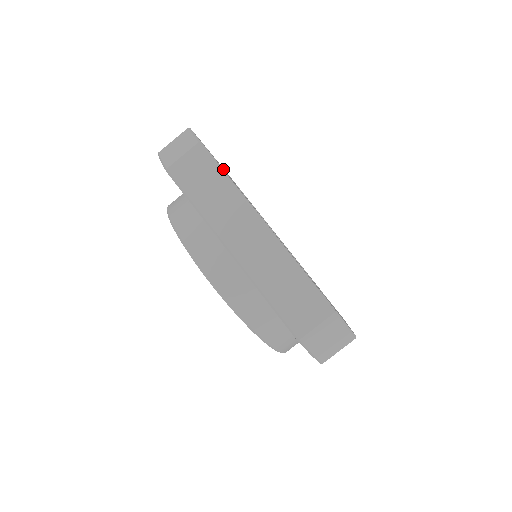
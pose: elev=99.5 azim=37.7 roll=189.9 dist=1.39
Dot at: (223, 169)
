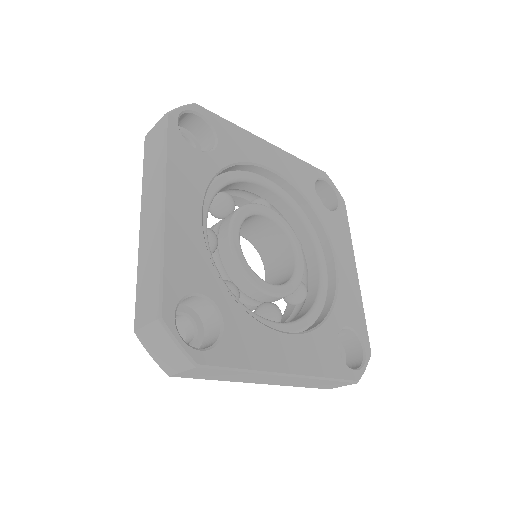
Dot at: (214, 149)
